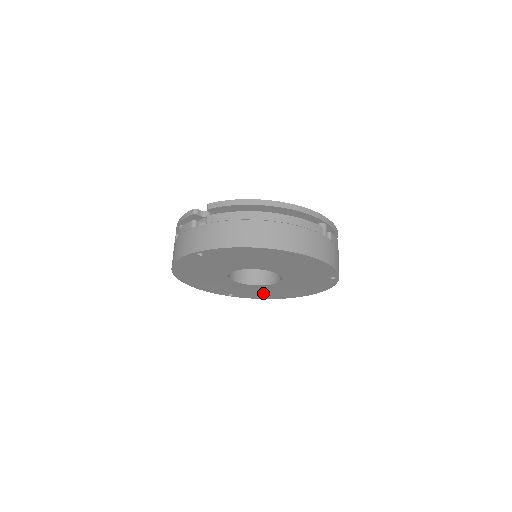
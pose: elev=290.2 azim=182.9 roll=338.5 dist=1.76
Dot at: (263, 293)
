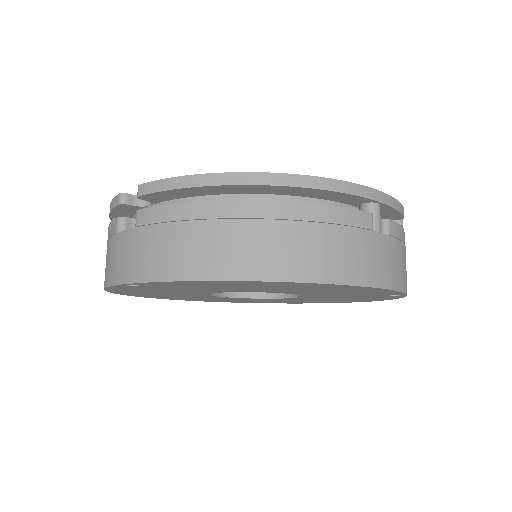
Dot at: (280, 301)
